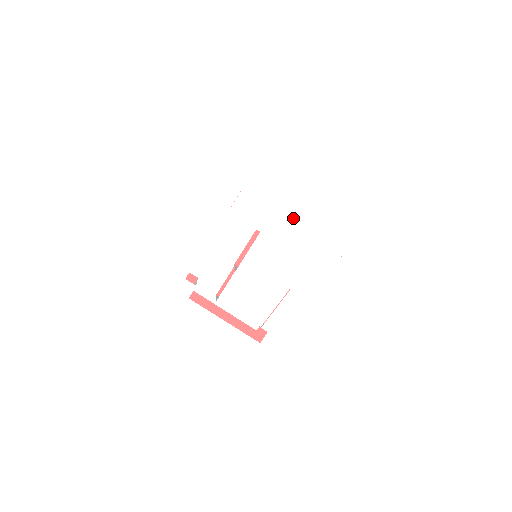
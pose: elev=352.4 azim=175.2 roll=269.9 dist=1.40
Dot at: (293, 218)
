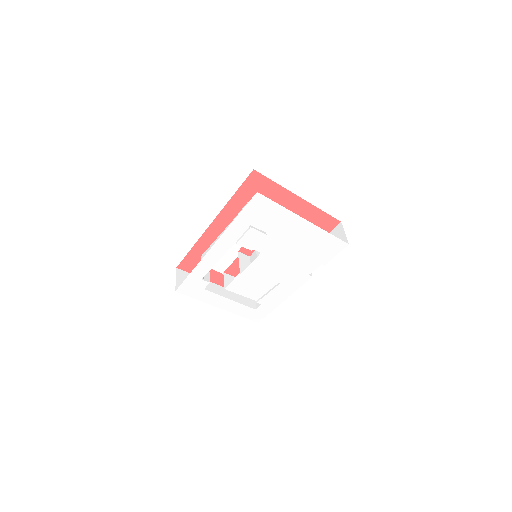
Dot at: (288, 245)
